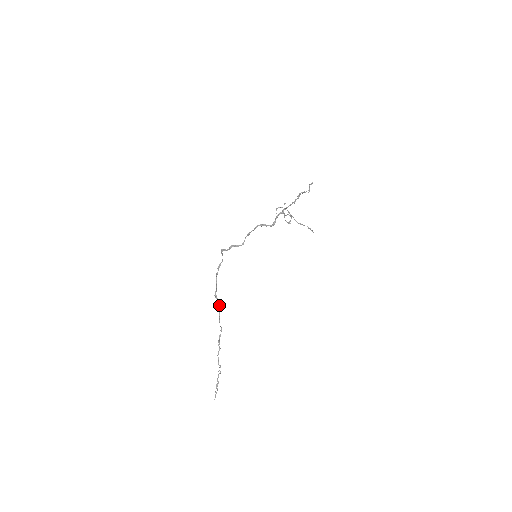
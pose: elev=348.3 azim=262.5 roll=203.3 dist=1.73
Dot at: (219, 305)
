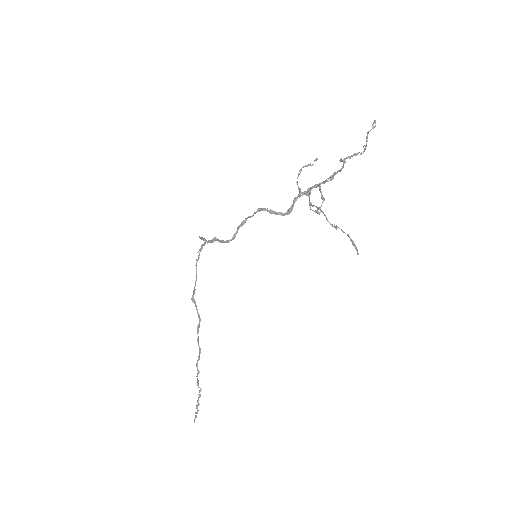
Dot at: (198, 315)
